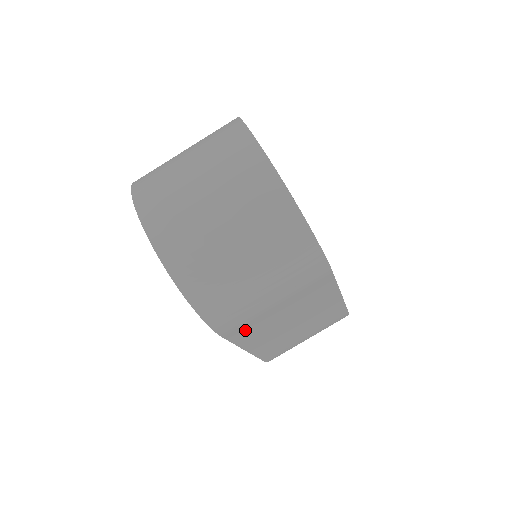
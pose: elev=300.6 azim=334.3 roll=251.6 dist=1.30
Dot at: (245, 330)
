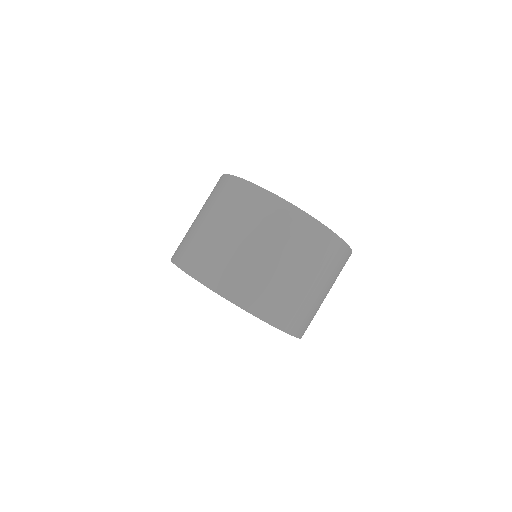
Dot at: occluded
